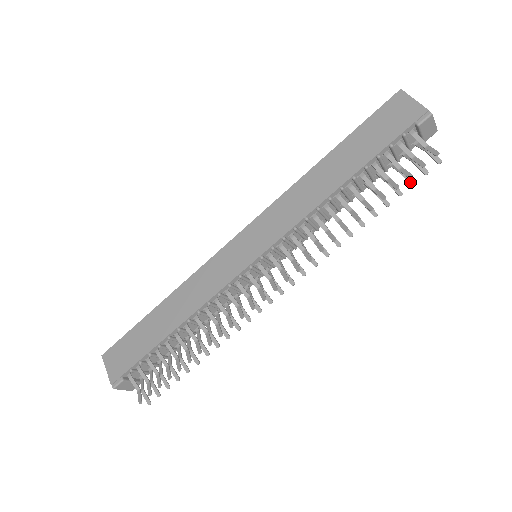
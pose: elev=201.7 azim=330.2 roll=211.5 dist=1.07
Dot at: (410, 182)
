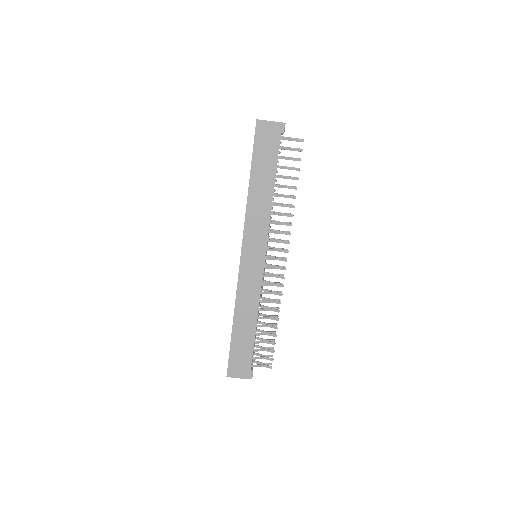
Dot at: occluded
